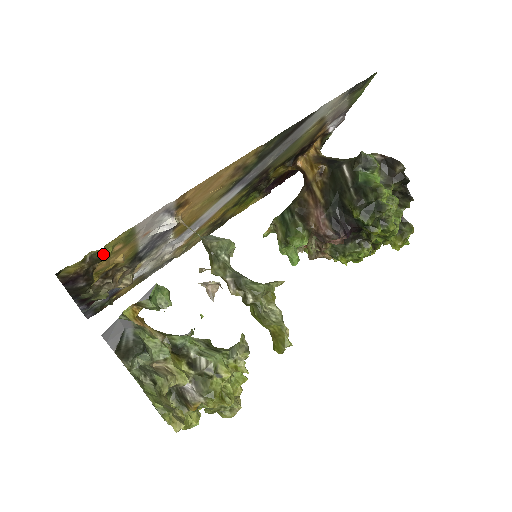
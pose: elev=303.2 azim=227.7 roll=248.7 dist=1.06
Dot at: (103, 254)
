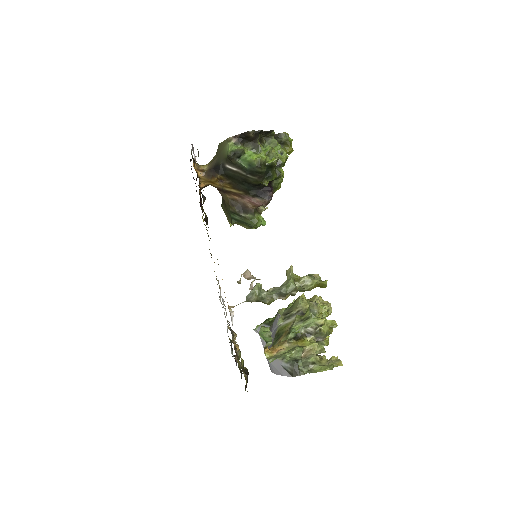
Dot at: (243, 365)
